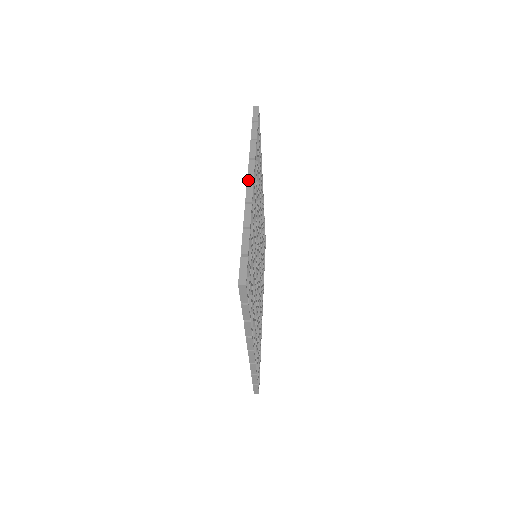
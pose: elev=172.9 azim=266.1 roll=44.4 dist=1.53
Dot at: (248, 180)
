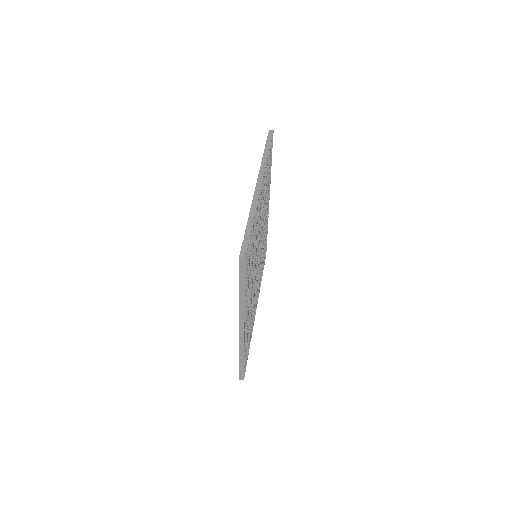
Dot at: (240, 327)
